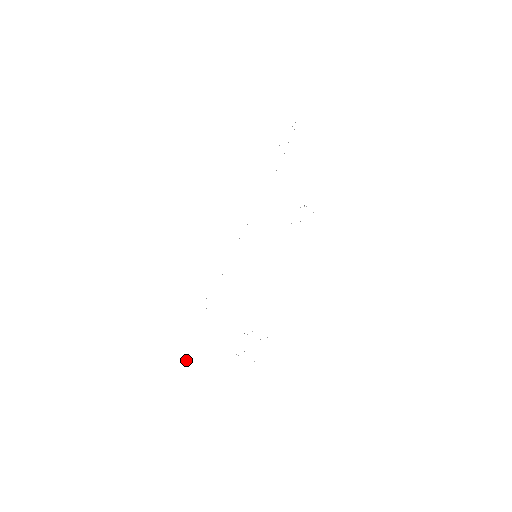
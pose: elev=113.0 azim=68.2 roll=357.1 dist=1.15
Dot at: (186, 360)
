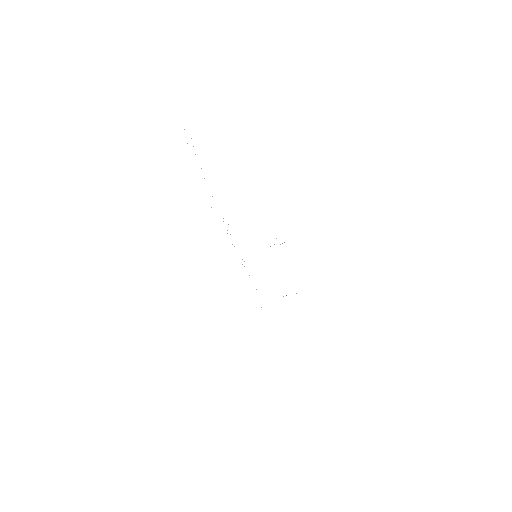
Dot at: occluded
